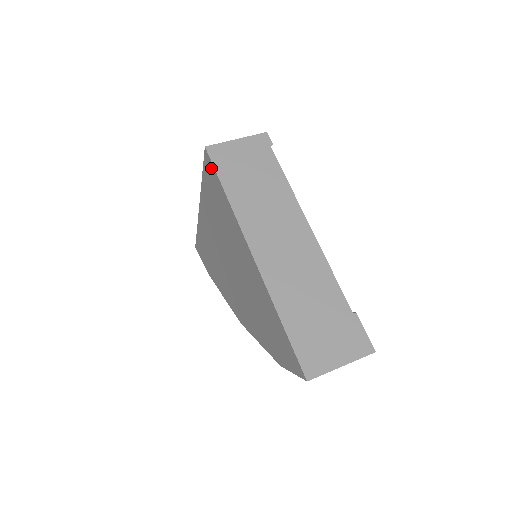
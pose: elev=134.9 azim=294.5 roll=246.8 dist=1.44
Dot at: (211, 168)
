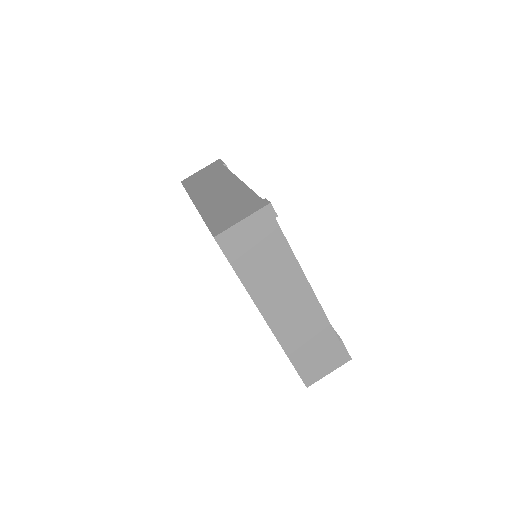
Dot at: occluded
